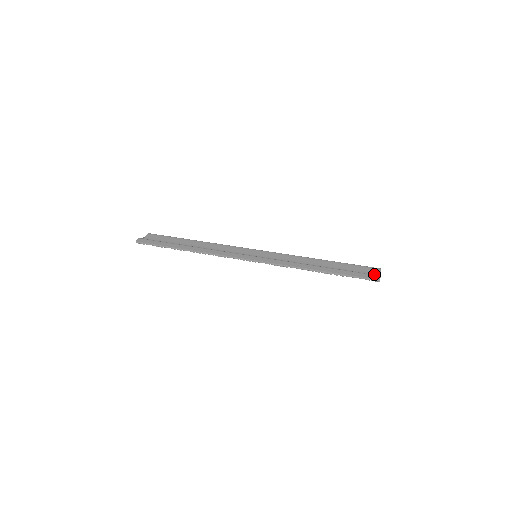
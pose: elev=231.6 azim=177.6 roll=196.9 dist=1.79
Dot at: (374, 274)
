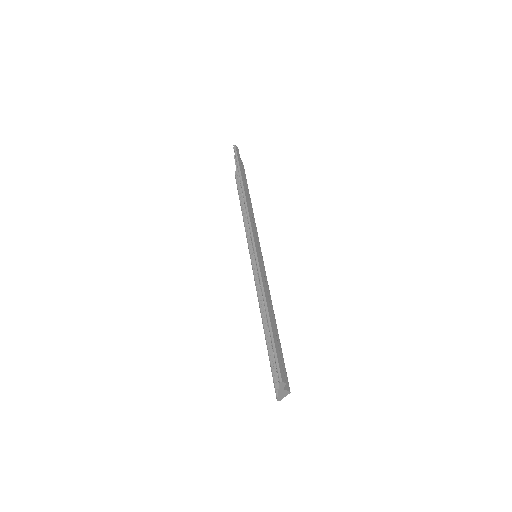
Dot at: occluded
